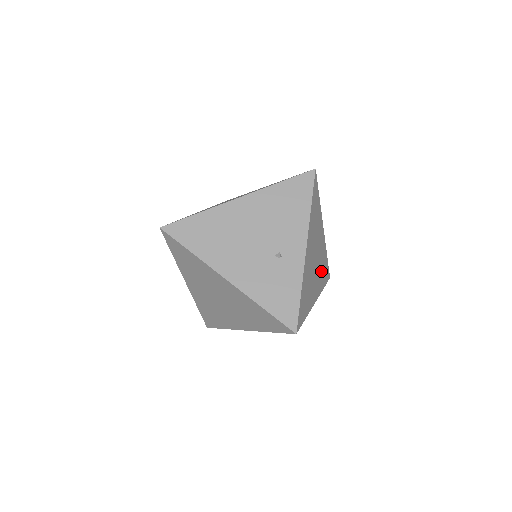
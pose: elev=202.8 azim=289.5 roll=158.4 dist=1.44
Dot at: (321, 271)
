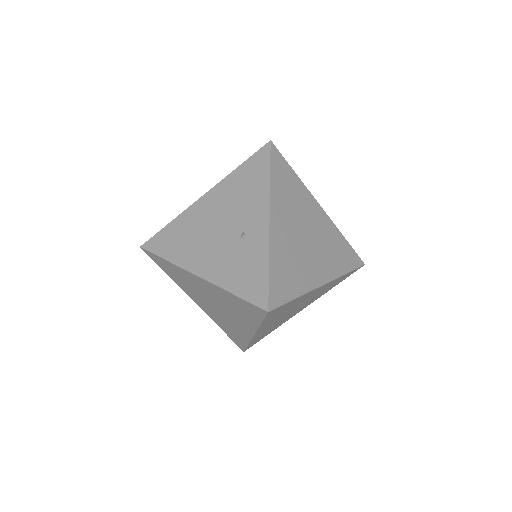
Dot at: (330, 252)
